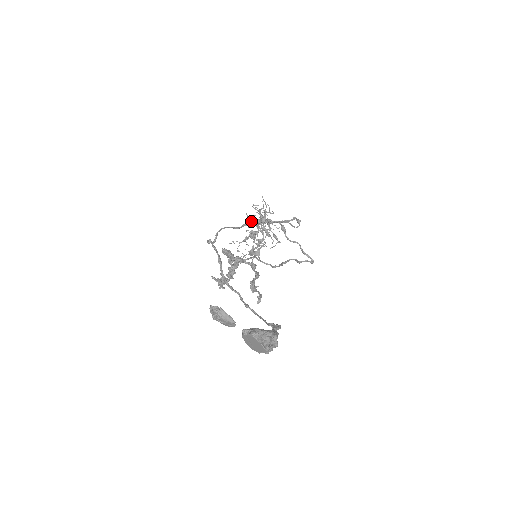
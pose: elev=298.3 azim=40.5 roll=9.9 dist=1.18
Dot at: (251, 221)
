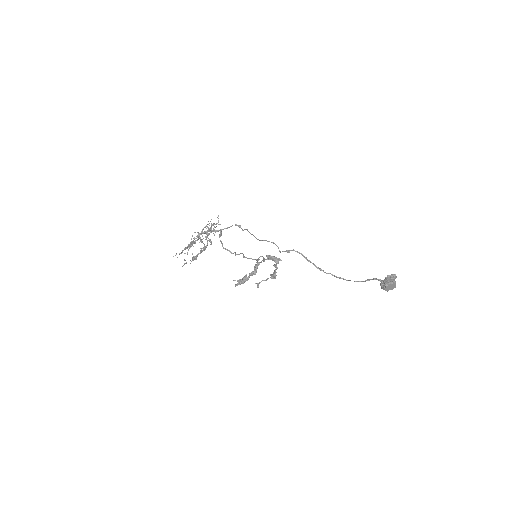
Dot at: (201, 234)
